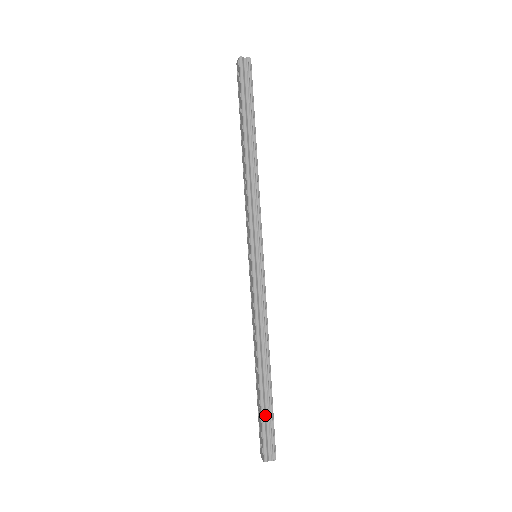
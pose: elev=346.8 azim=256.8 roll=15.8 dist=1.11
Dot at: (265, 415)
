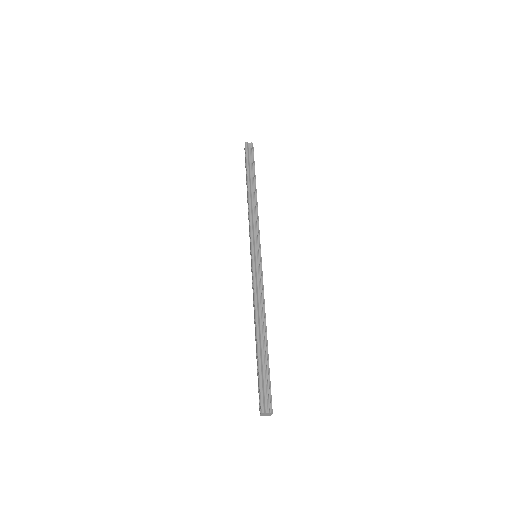
Dot at: (262, 372)
